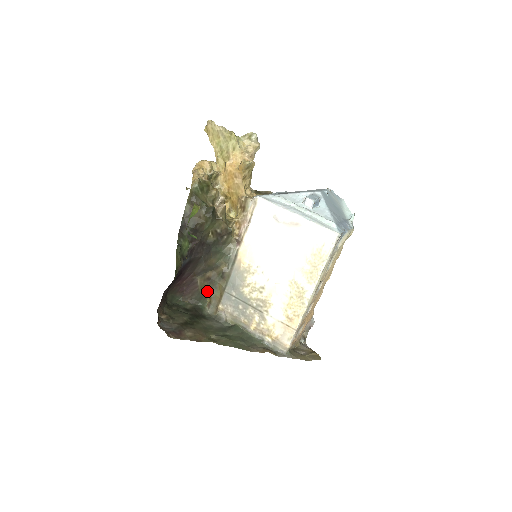
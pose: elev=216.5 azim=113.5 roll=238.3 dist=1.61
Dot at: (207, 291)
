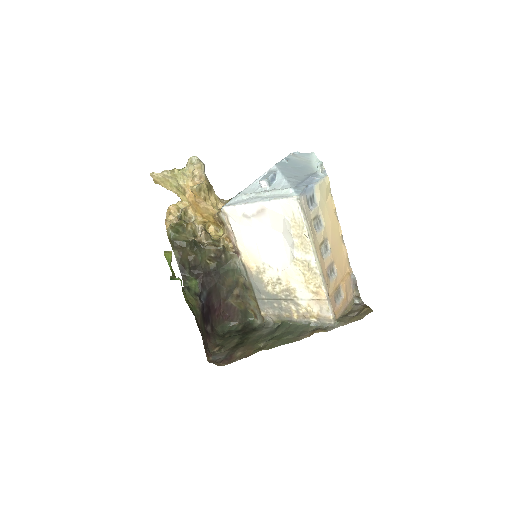
Dot at: (245, 306)
